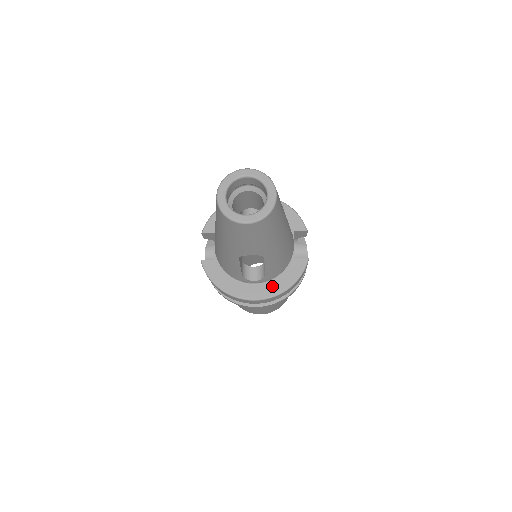
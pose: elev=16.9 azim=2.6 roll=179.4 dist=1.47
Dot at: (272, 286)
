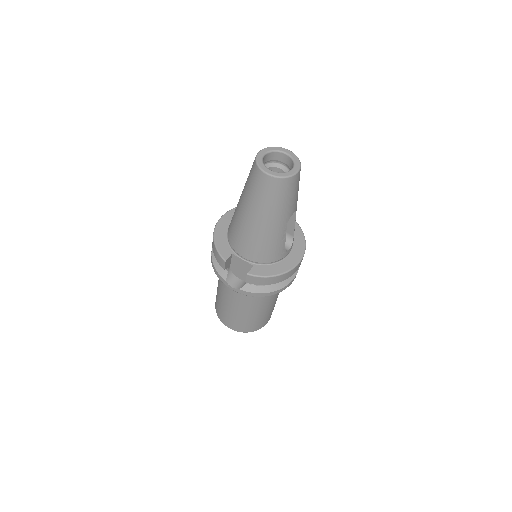
Dot at: (297, 246)
